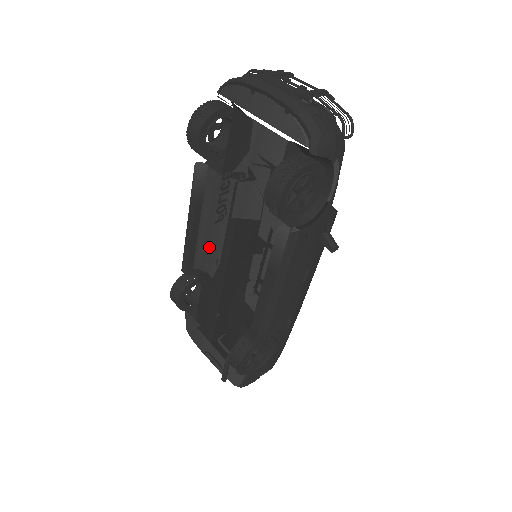
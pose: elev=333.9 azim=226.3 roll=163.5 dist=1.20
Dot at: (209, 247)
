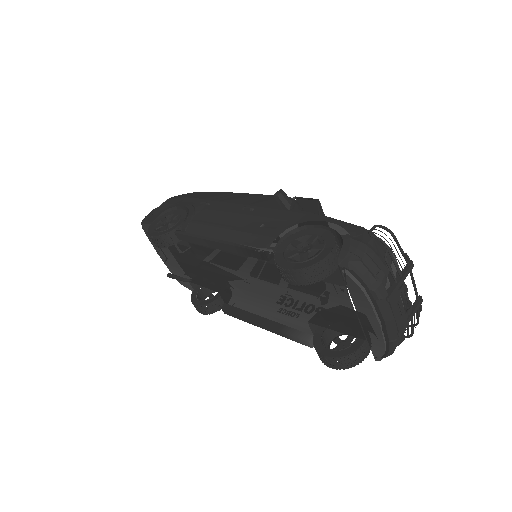
Dot at: (223, 257)
